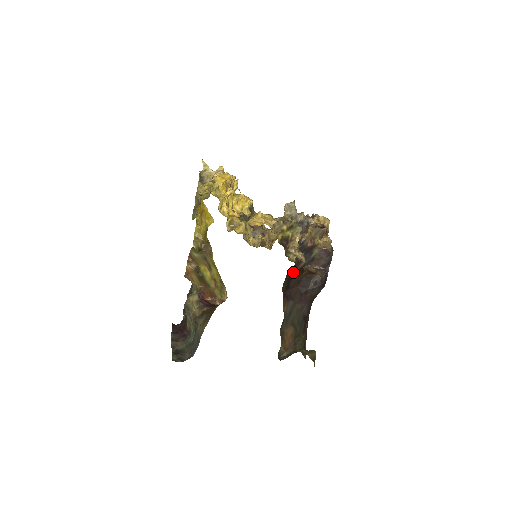
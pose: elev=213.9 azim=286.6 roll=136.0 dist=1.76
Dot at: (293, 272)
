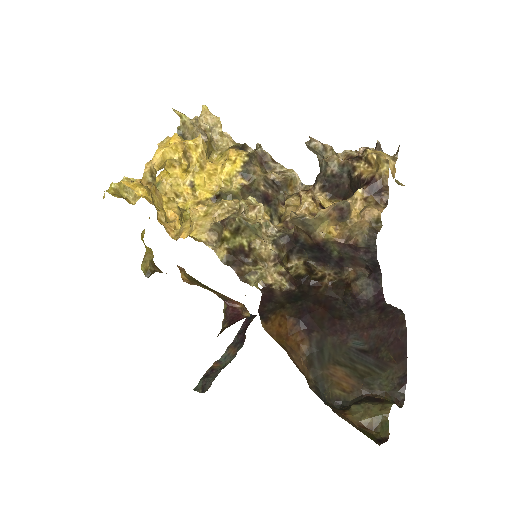
Dot at: (276, 301)
